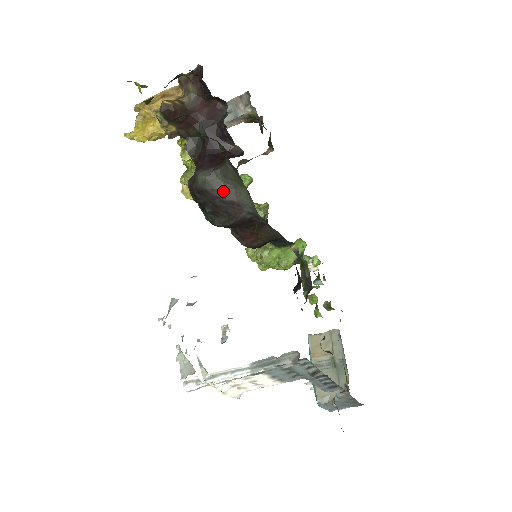
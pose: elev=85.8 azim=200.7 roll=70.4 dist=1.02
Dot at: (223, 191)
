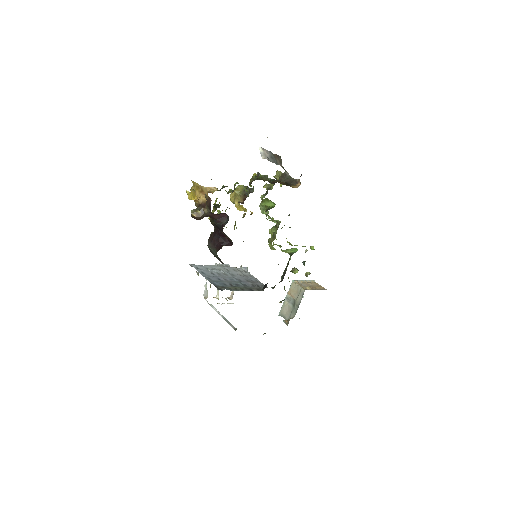
Dot at: (218, 258)
